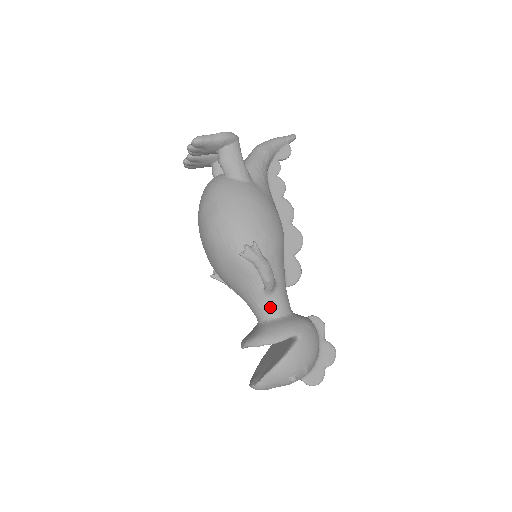
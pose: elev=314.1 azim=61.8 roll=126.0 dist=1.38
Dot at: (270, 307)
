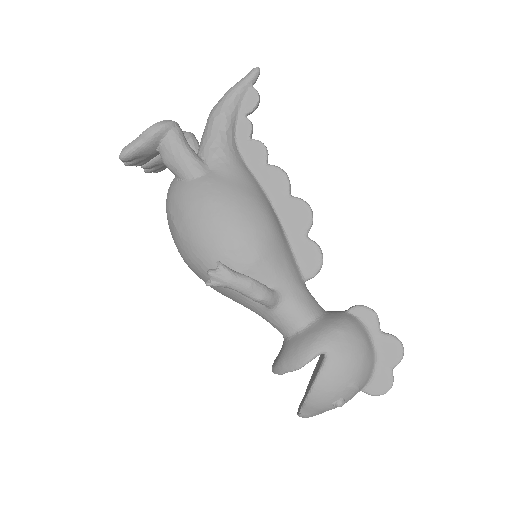
Dot at: (284, 321)
